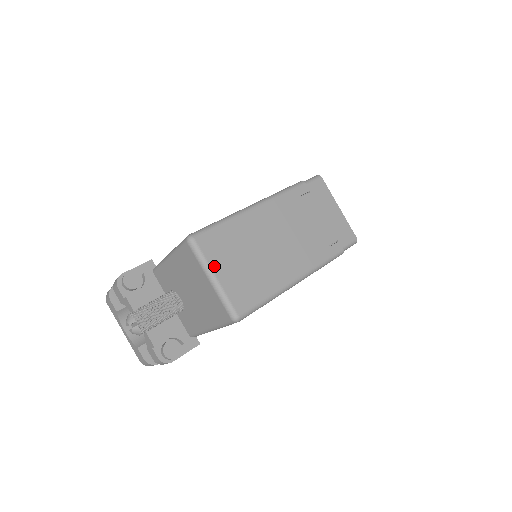
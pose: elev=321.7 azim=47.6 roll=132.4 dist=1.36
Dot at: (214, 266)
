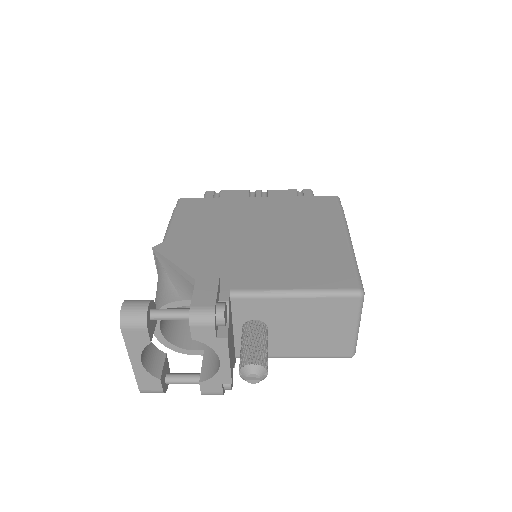
Dot at: occluded
